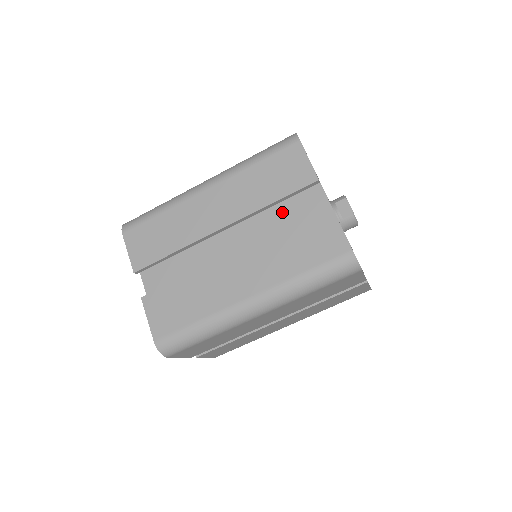
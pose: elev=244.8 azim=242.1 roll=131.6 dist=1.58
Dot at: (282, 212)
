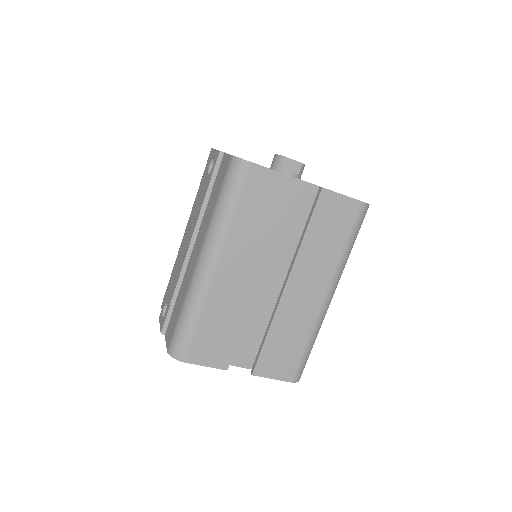
Dot at: (284, 222)
